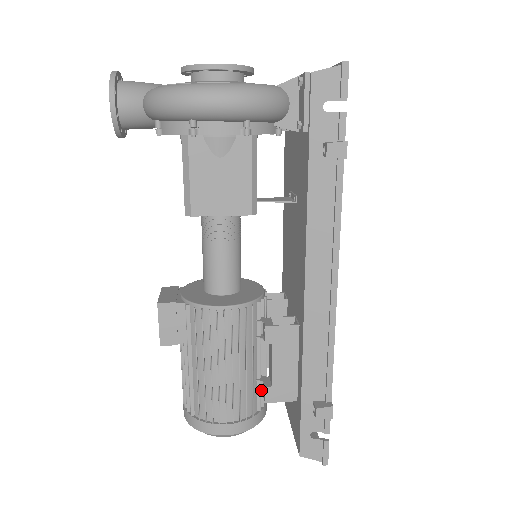
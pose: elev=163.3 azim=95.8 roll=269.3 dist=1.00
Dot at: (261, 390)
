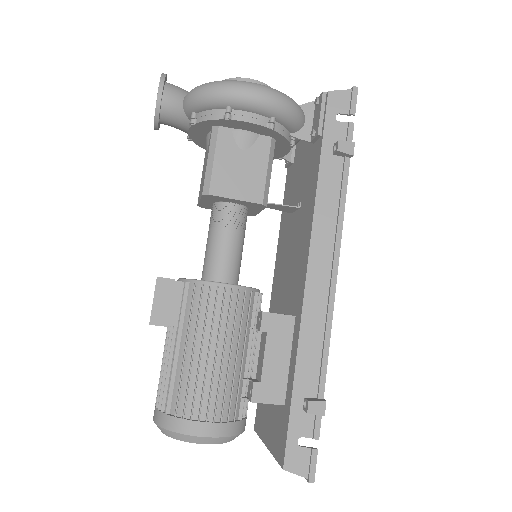
Dot at: (245, 395)
